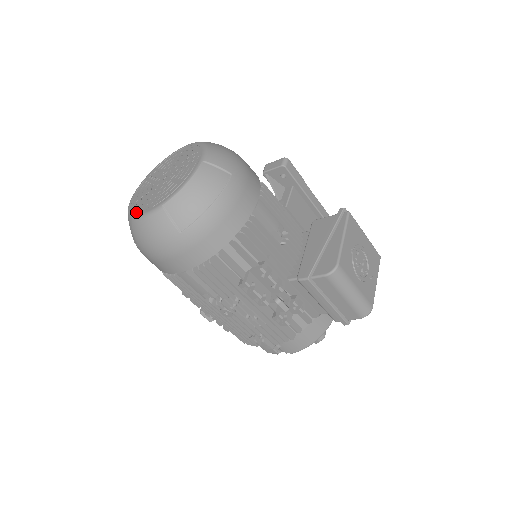
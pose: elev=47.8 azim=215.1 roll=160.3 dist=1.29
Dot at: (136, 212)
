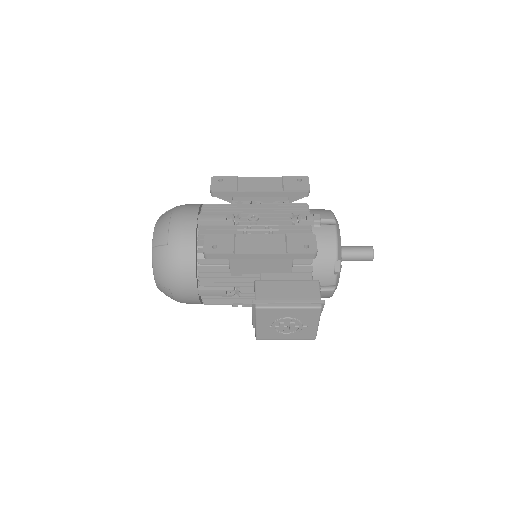
Dot at: occluded
